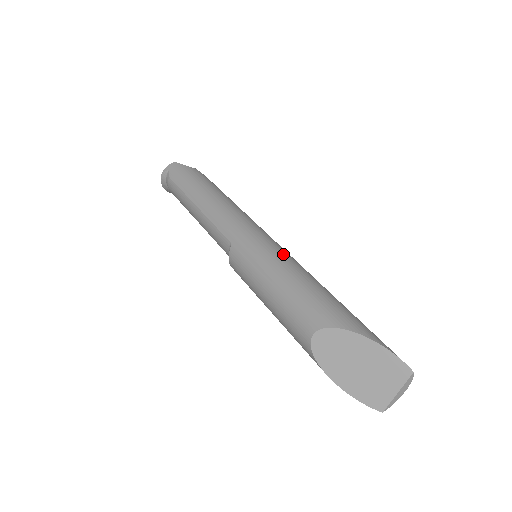
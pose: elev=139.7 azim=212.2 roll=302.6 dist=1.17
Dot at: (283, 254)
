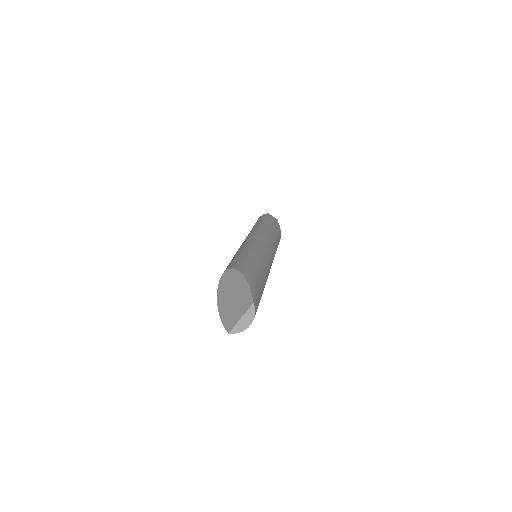
Dot at: (260, 247)
